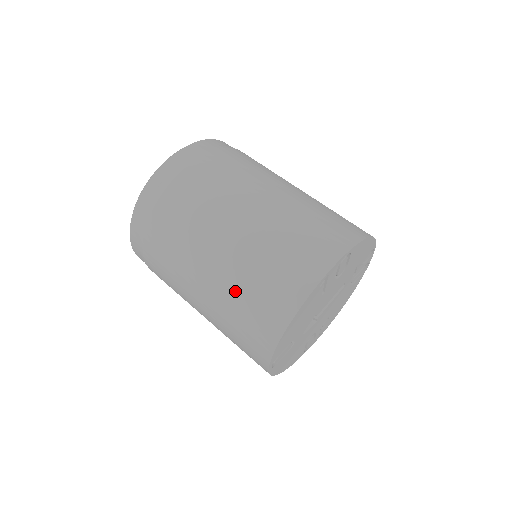
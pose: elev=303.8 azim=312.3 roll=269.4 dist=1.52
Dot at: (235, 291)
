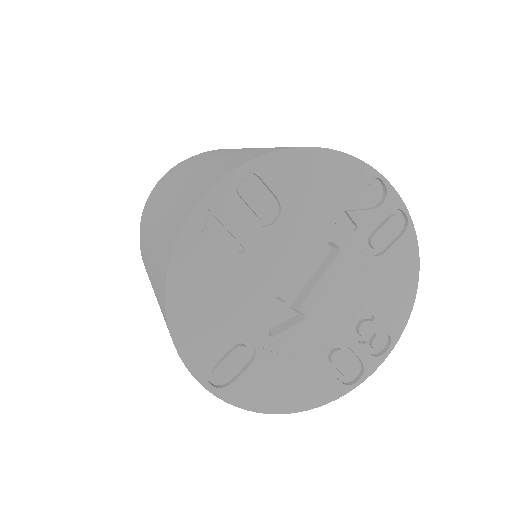
Dot at: (154, 281)
